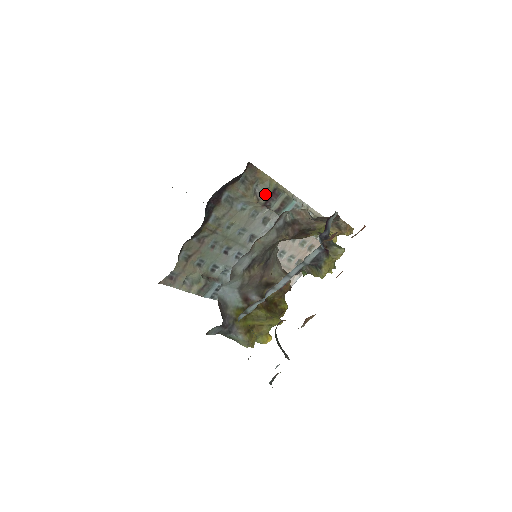
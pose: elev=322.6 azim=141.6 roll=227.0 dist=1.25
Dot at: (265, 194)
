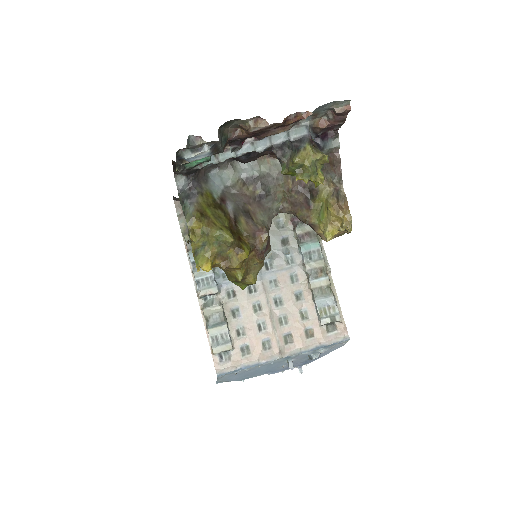
Dot at: occluded
